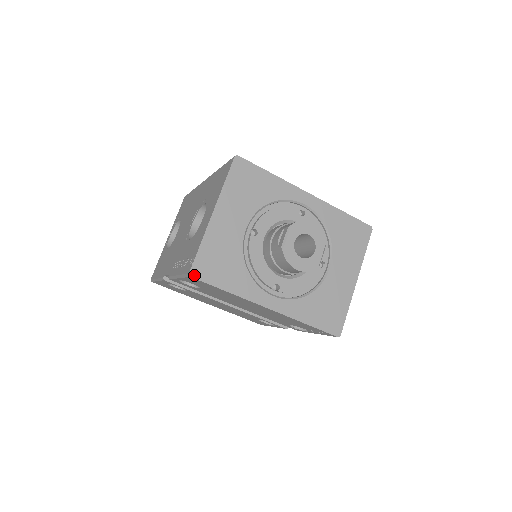
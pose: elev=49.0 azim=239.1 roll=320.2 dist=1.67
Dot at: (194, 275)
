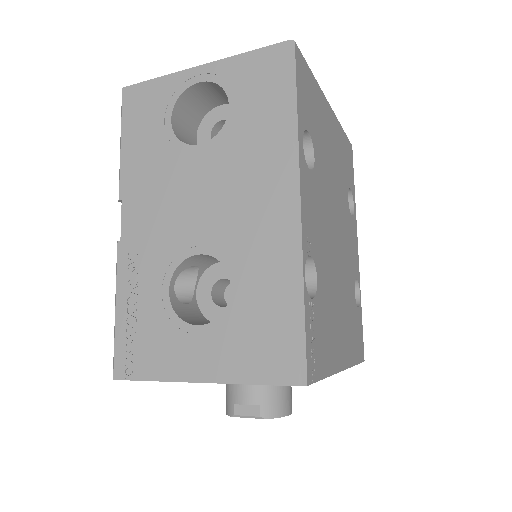
Dot at: (119, 379)
